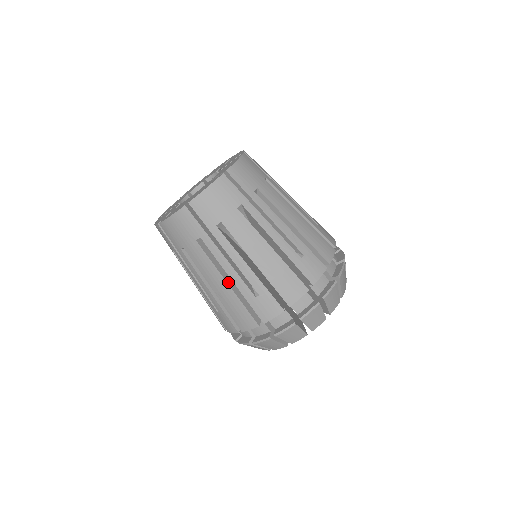
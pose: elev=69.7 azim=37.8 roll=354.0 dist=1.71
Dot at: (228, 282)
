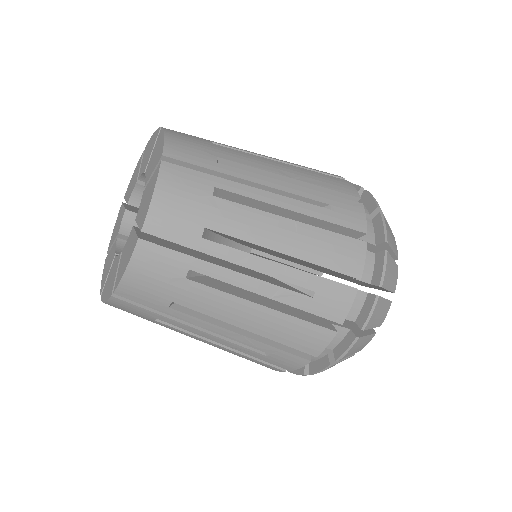
Dot at: occluded
